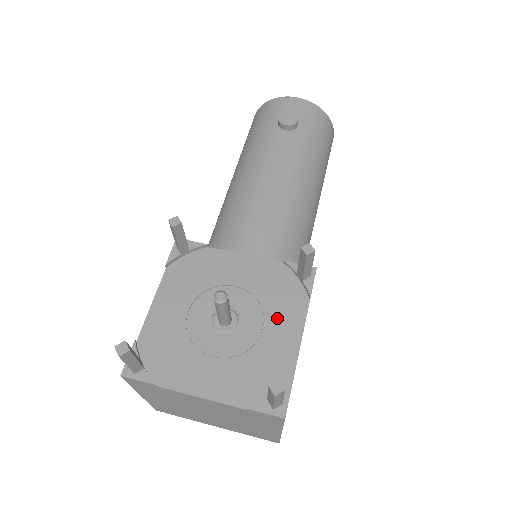
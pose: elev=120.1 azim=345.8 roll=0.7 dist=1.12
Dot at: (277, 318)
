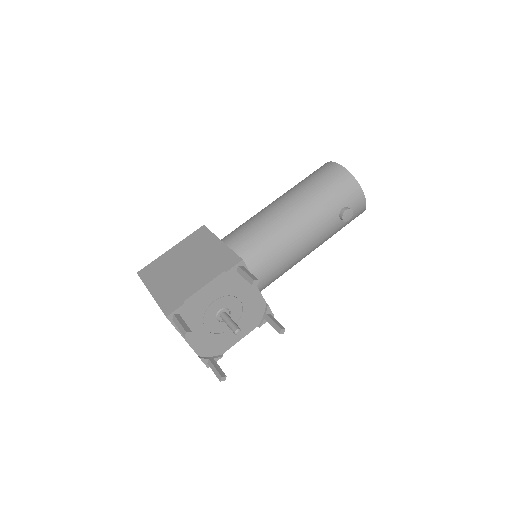
Dot at: (241, 326)
